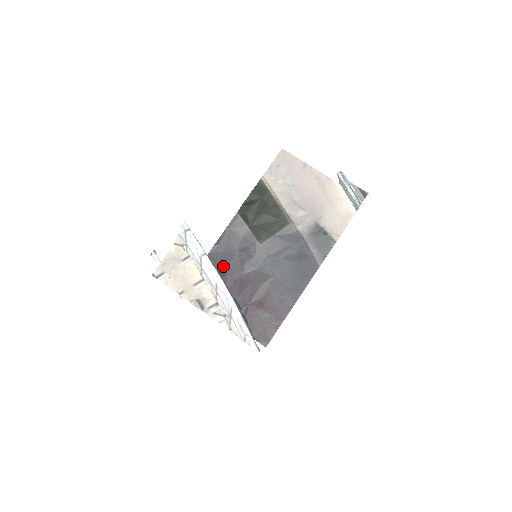
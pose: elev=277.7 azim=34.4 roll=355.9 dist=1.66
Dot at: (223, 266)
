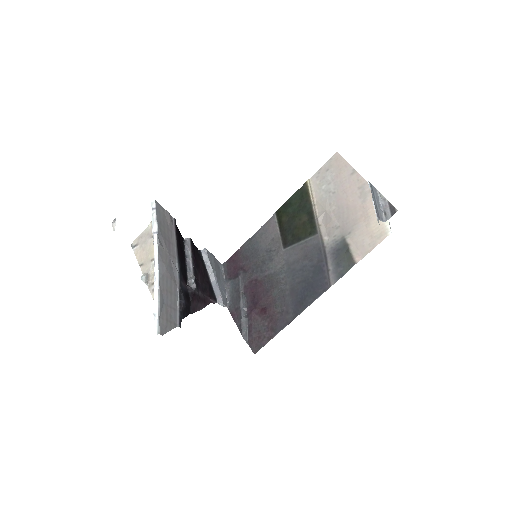
Dot at: (247, 263)
